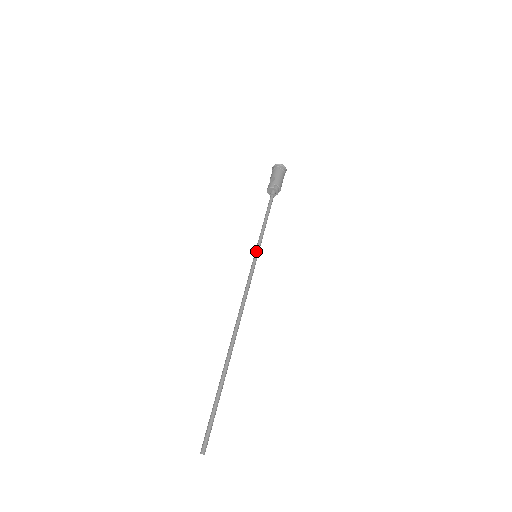
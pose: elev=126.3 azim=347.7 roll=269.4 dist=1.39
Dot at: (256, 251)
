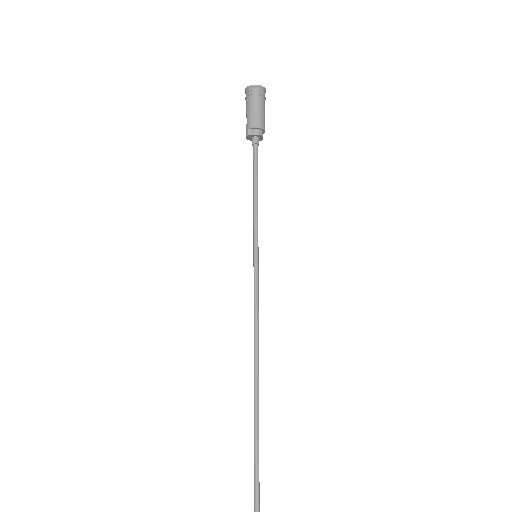
Dot at: (253, 250)
